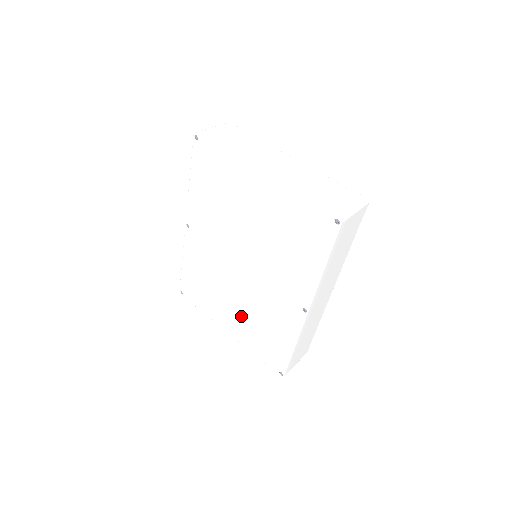
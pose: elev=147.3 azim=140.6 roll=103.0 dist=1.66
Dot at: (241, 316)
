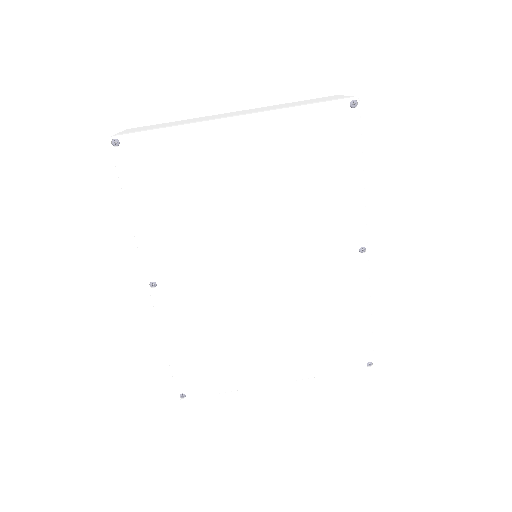
Dot at: (286, 340)
